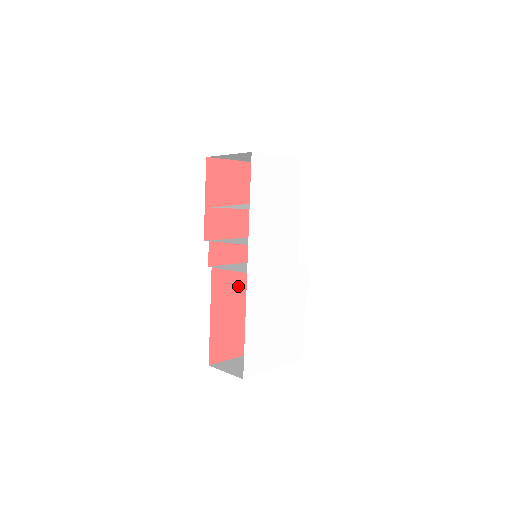
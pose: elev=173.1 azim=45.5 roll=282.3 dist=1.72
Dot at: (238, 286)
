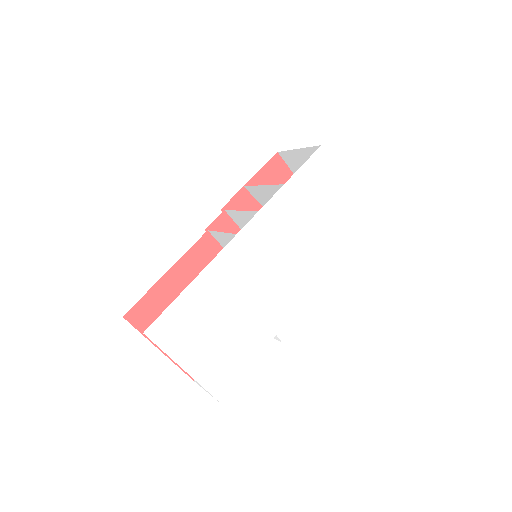
Dot at: occluded
